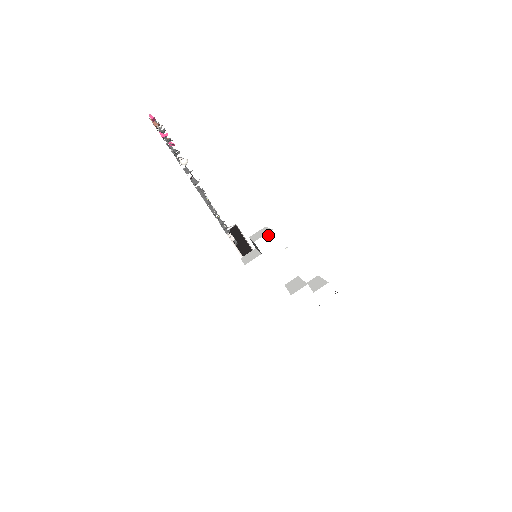
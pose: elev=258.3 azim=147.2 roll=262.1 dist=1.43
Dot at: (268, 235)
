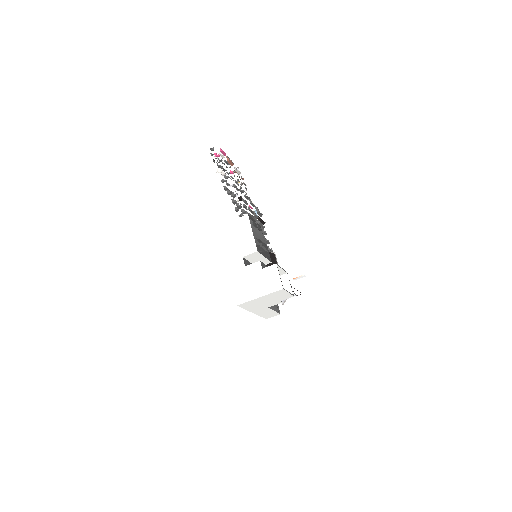
Dot at: (243, 217)
